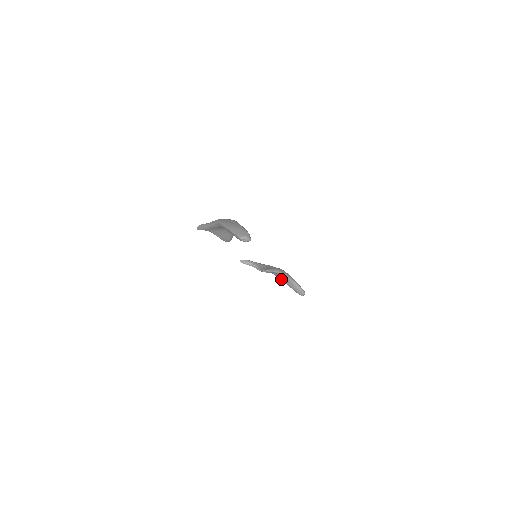
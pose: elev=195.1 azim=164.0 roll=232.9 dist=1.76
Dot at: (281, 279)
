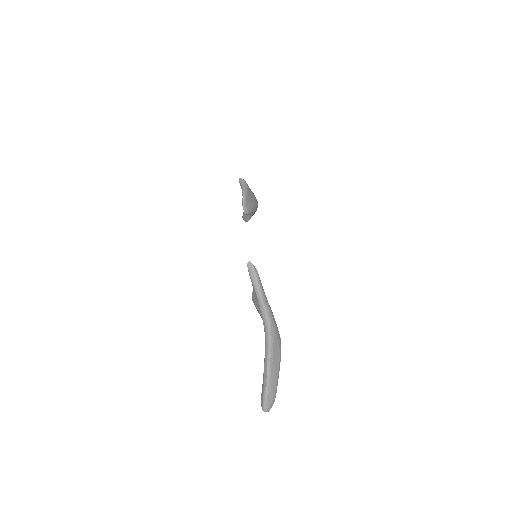
Dot at: occluded
